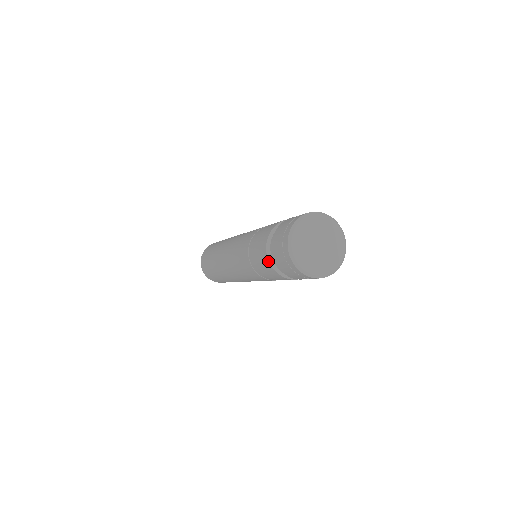
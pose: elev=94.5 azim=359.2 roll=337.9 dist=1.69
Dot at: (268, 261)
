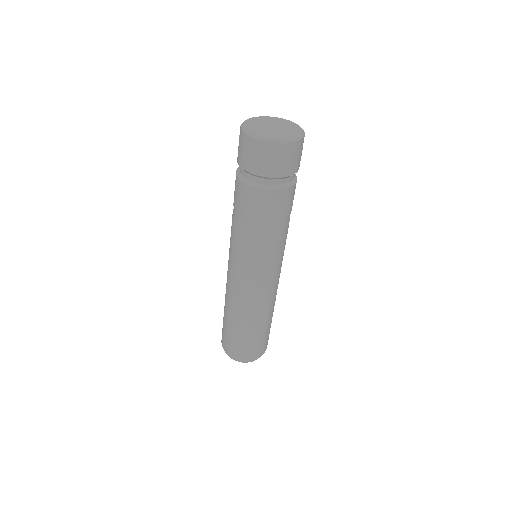
Dot at: occluded
